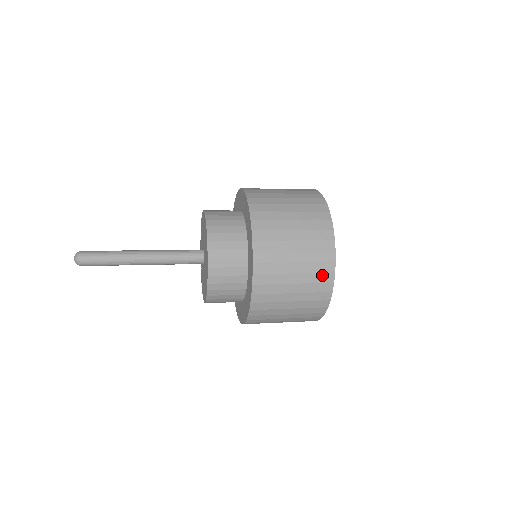
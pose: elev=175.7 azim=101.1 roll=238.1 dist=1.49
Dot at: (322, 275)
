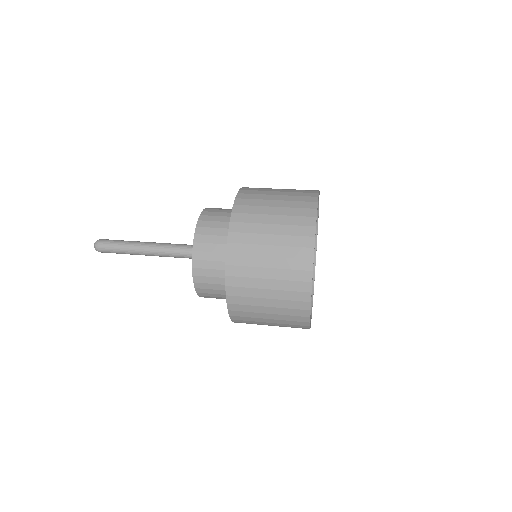
Dot at: (299, 261)
